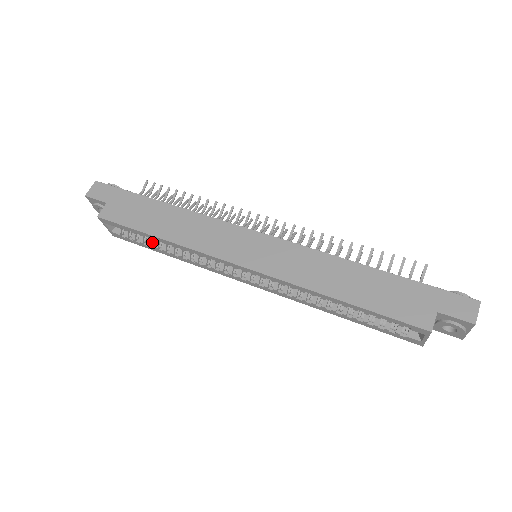
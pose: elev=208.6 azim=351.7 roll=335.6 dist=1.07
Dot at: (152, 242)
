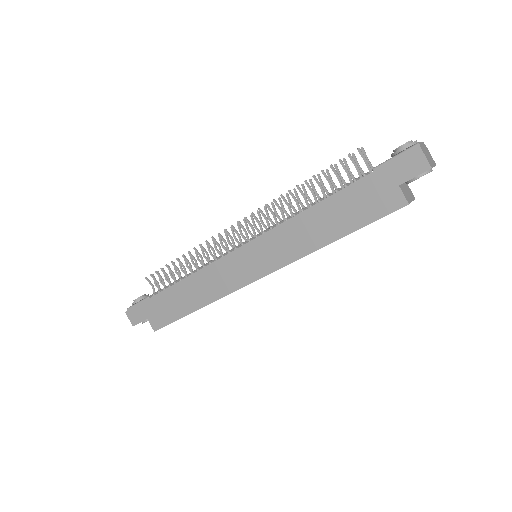
Dot at: occluded
